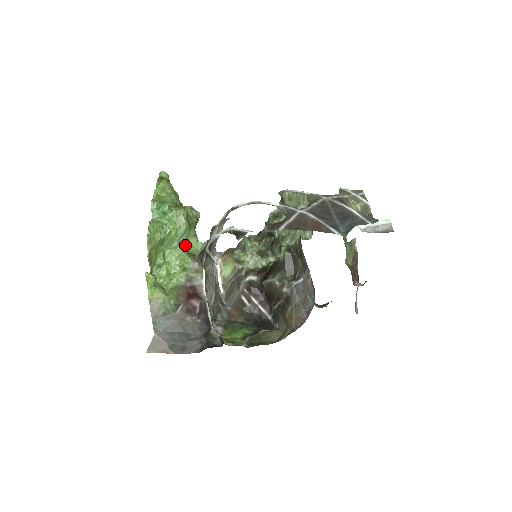
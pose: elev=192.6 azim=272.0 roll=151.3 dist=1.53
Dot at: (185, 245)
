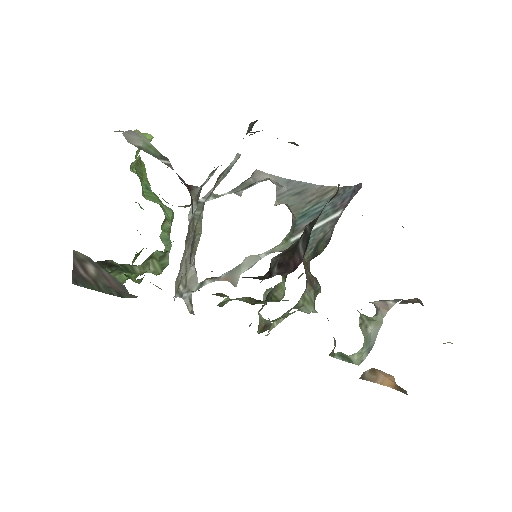
Dot at: (165, 215)
